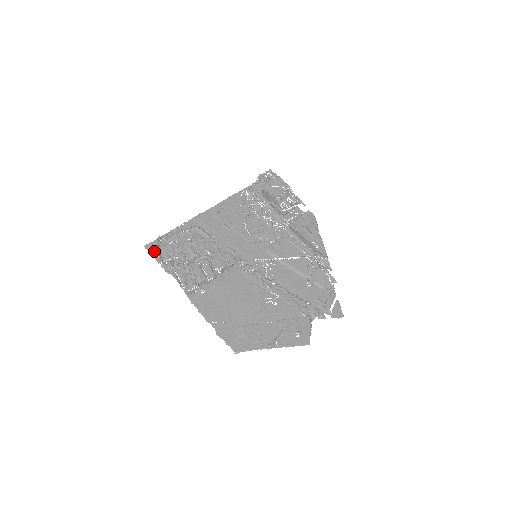
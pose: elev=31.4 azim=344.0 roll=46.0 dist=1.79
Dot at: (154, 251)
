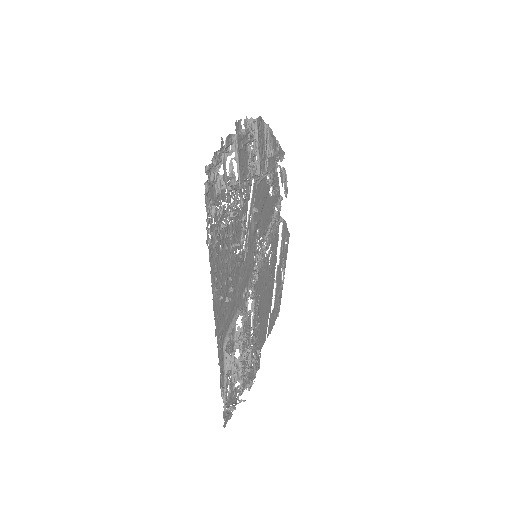
Dot at: (229, 413)
